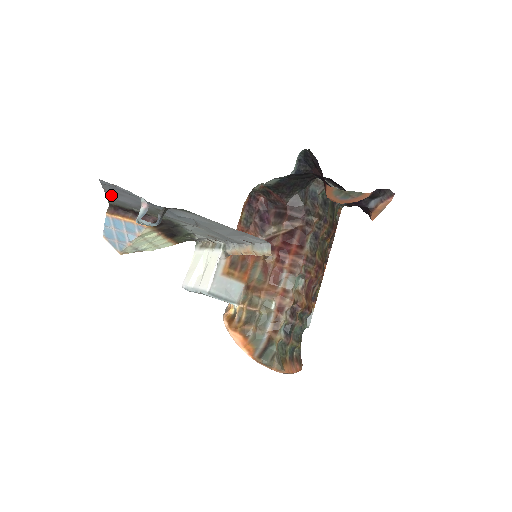
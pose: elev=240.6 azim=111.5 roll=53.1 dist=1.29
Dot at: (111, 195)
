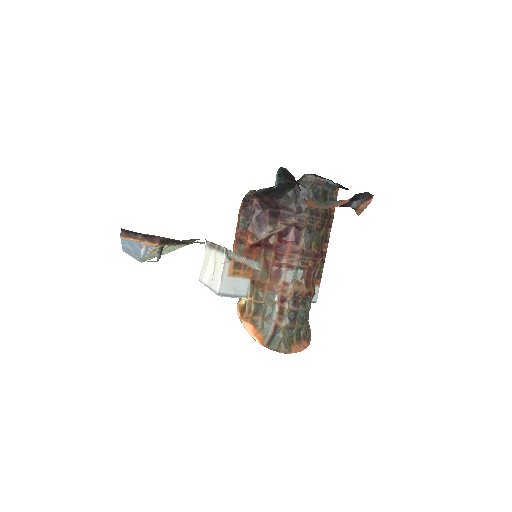
Dot at: occluded
